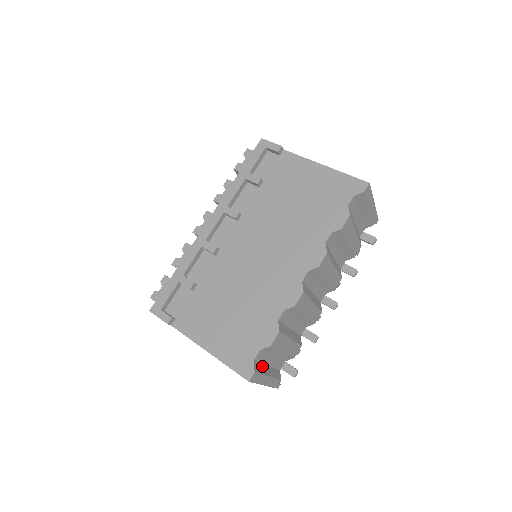
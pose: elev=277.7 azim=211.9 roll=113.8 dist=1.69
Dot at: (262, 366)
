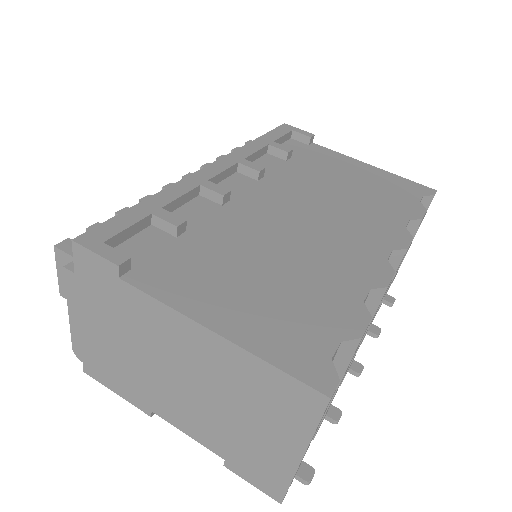
Dot at: occluded
